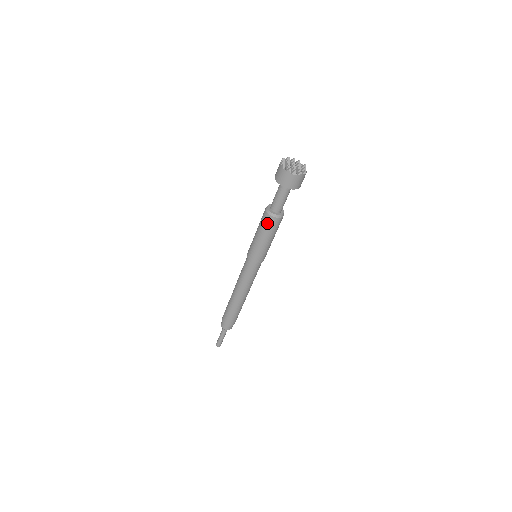
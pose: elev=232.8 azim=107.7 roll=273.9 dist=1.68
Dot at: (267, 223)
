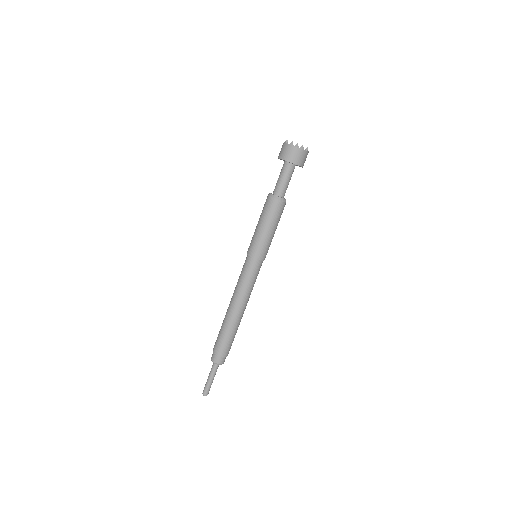
Dot at: (269, 207)
